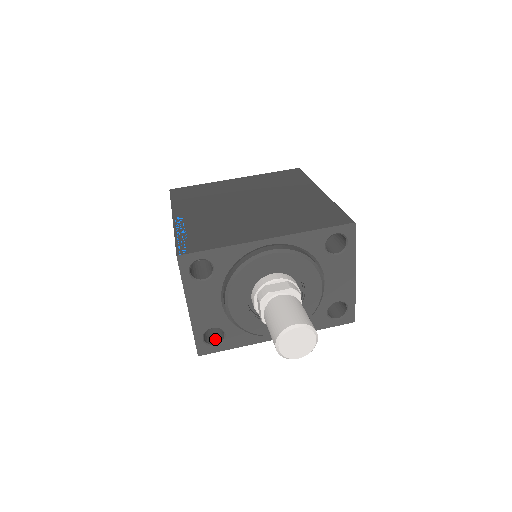
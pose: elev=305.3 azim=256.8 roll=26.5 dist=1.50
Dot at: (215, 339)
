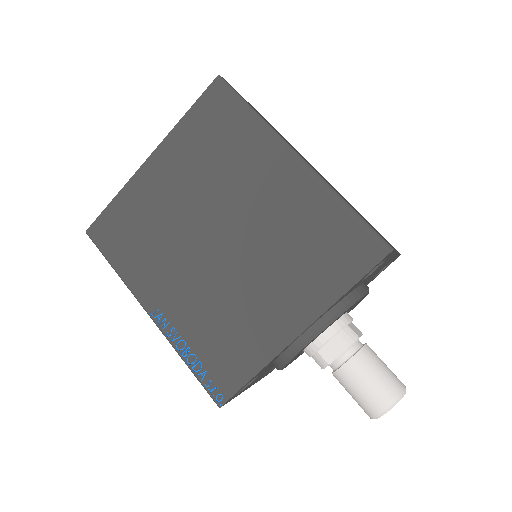
Dot at: occluded
